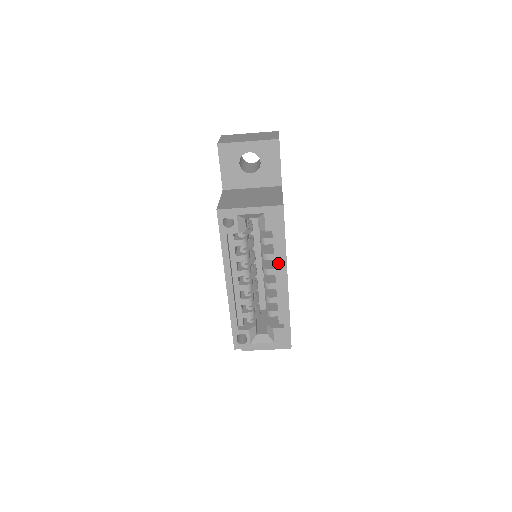
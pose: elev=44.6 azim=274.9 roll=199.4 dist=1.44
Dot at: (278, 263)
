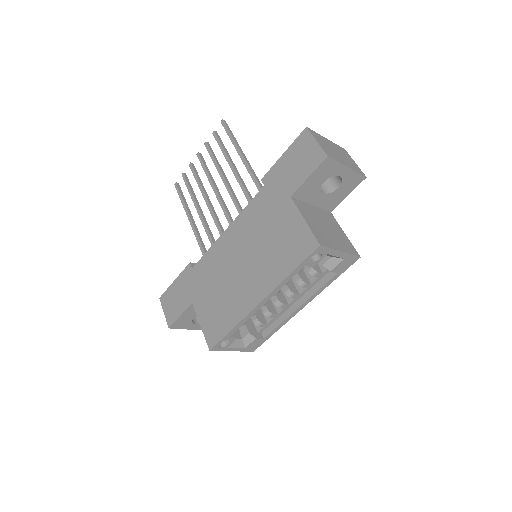
Dot at: (306, 291)
